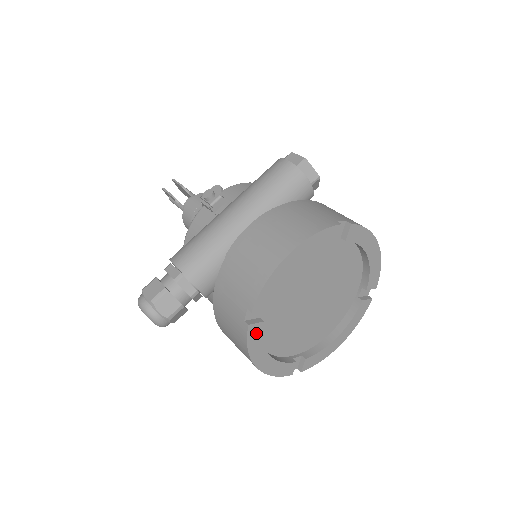
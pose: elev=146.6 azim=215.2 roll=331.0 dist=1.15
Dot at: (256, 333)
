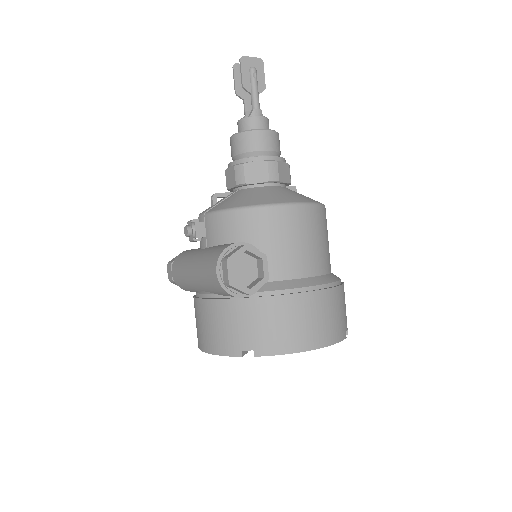
Dot at: occluded
